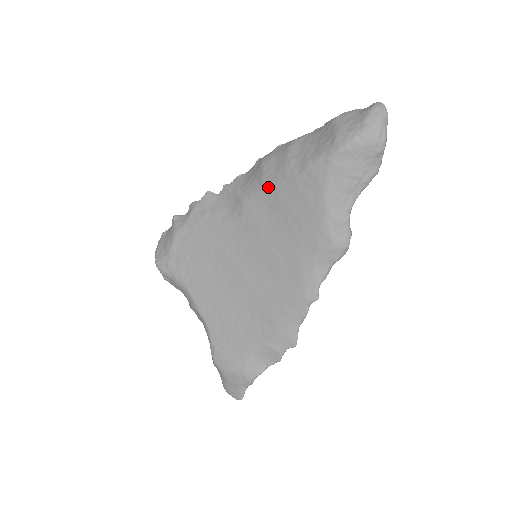
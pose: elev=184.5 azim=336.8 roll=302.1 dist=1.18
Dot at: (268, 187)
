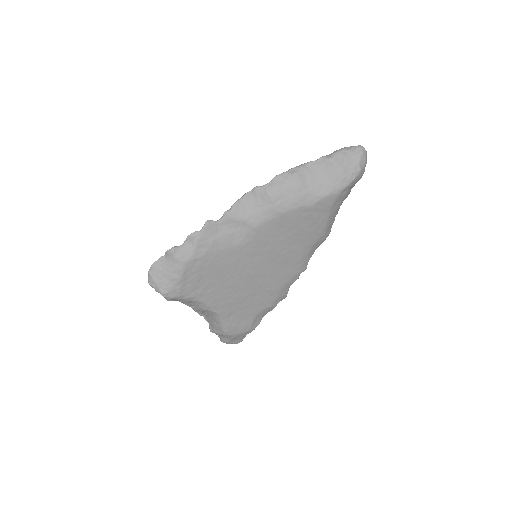
Dot at: (283, 215)
